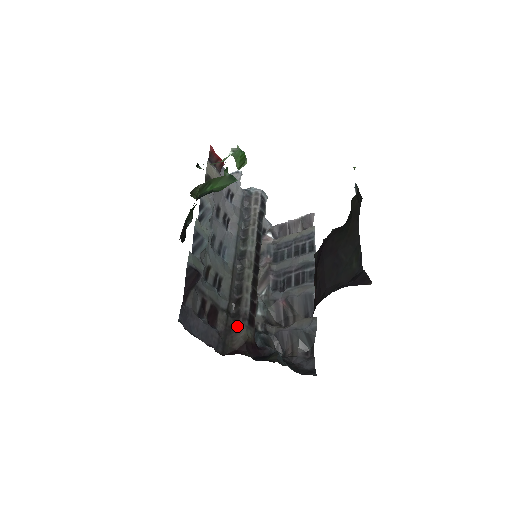
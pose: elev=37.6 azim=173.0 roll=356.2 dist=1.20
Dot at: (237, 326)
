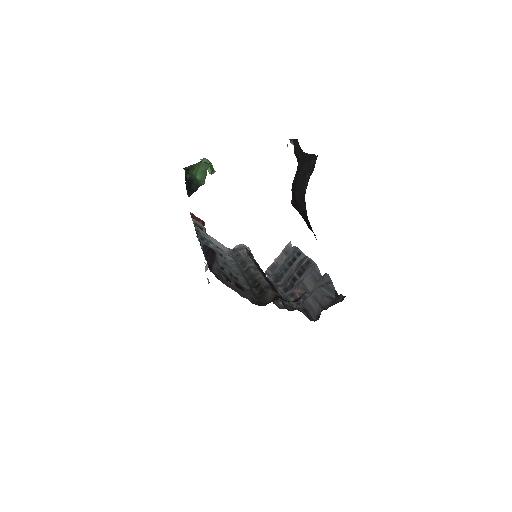
Dot at: (264, 293)
